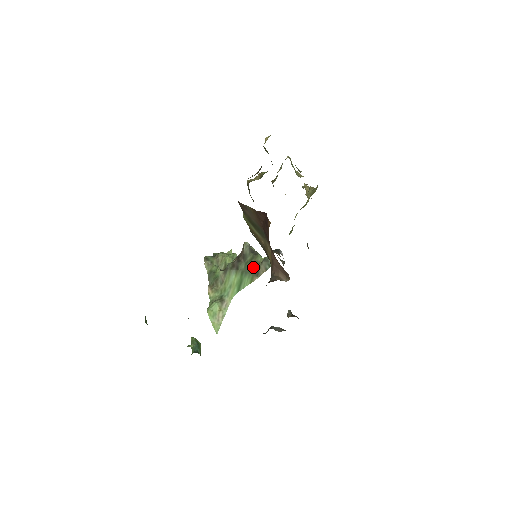
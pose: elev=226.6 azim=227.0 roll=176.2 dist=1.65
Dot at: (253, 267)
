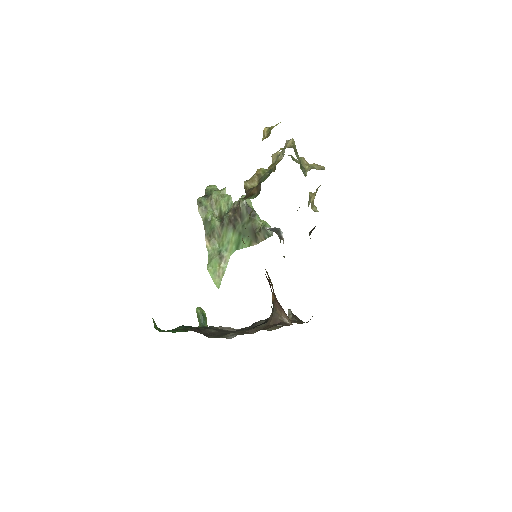
Dot at: (251, 231)
